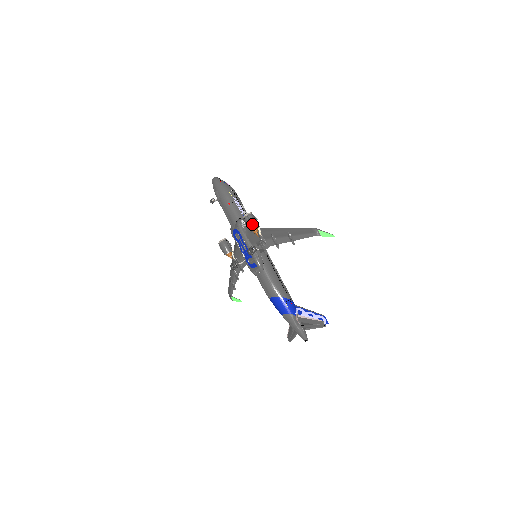
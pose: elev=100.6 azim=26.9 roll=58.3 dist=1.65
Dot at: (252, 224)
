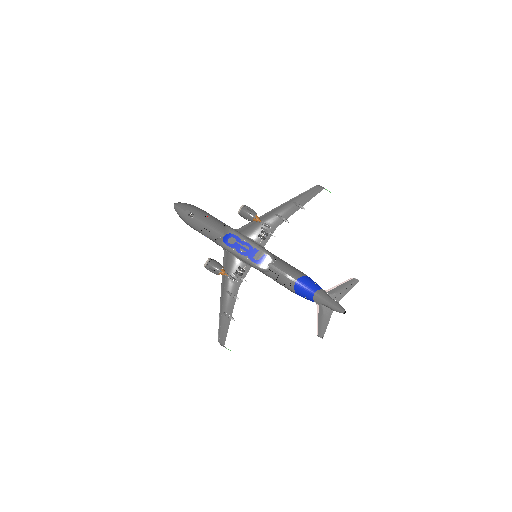
Dot at: (253, 211)
